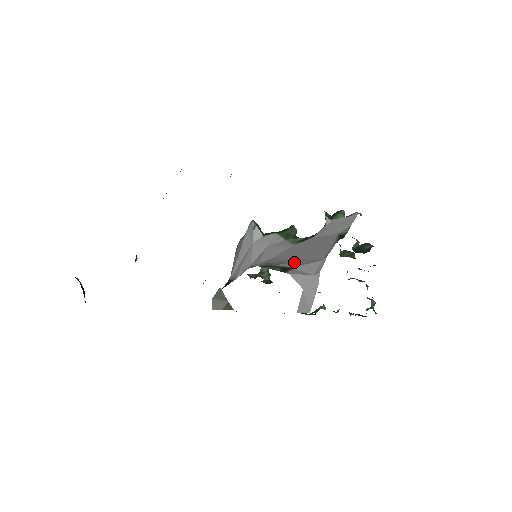
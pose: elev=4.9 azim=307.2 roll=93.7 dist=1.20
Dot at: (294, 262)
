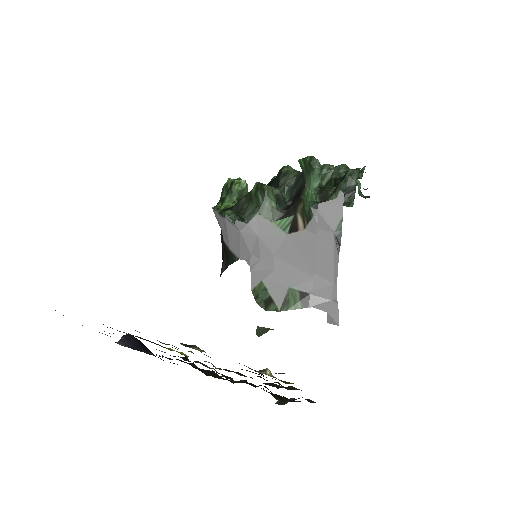
Dot at: (306, 283)
